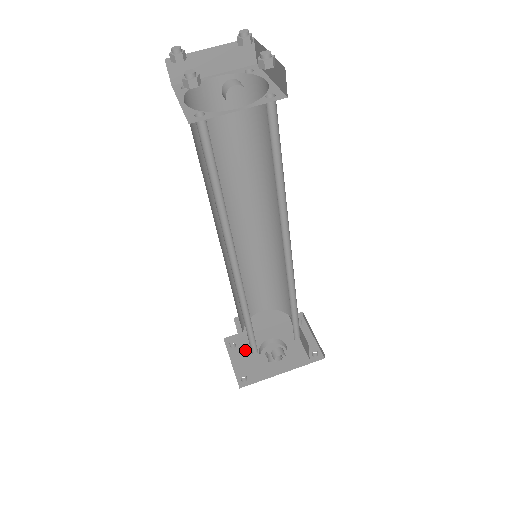
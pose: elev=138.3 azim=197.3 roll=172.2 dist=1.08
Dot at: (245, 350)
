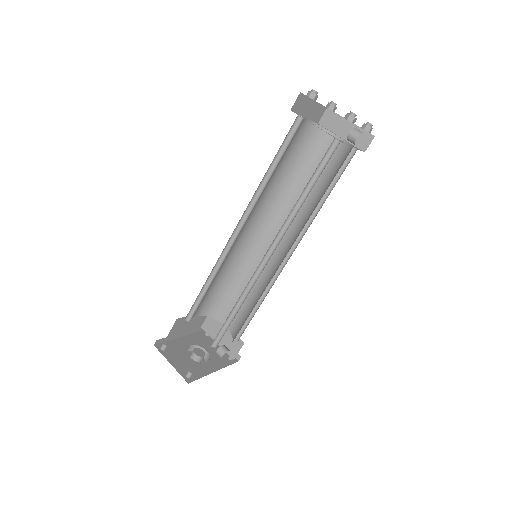
Dot at: (176, 352)
